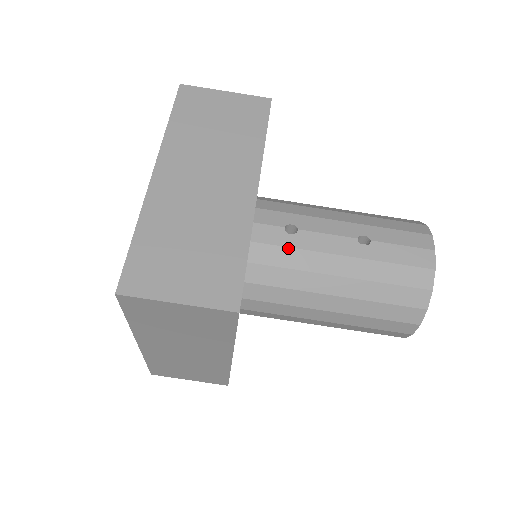
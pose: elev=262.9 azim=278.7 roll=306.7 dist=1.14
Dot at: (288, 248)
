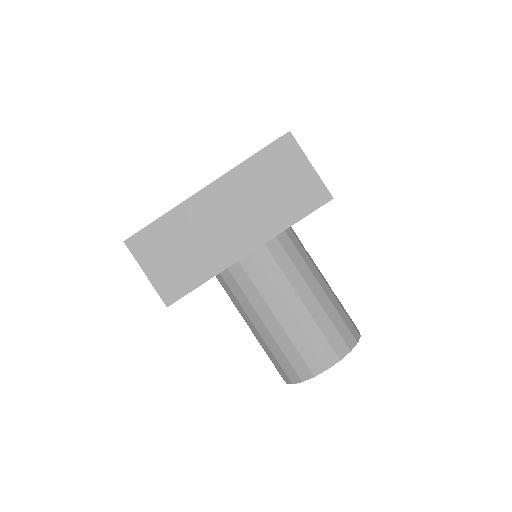
Dot at: (304, 249)
